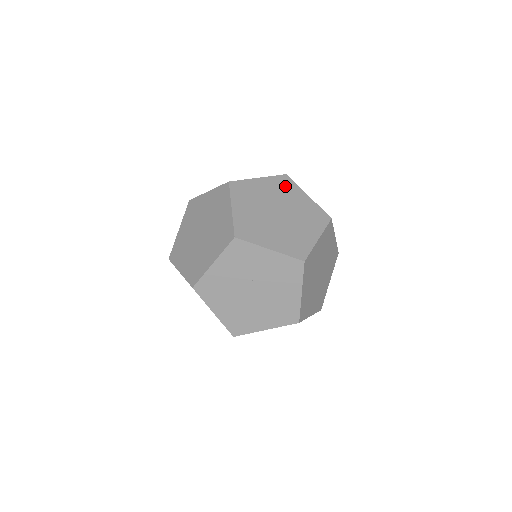
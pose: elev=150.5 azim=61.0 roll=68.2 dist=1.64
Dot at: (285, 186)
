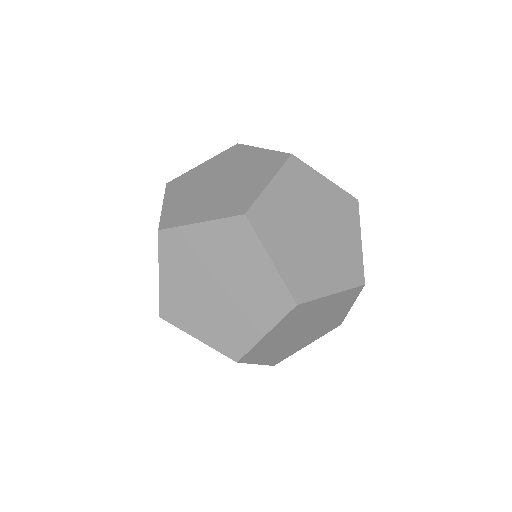
Dot at: (346, 210)
